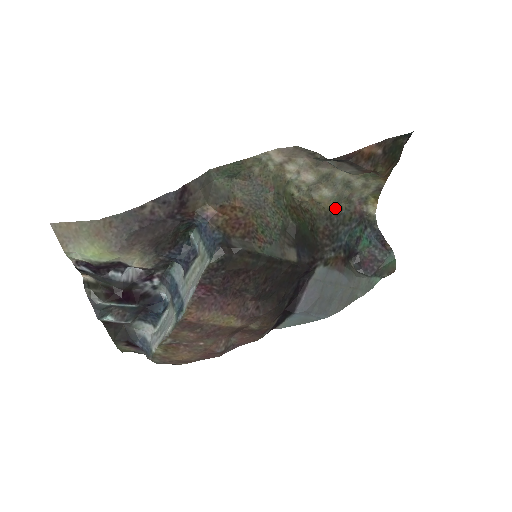
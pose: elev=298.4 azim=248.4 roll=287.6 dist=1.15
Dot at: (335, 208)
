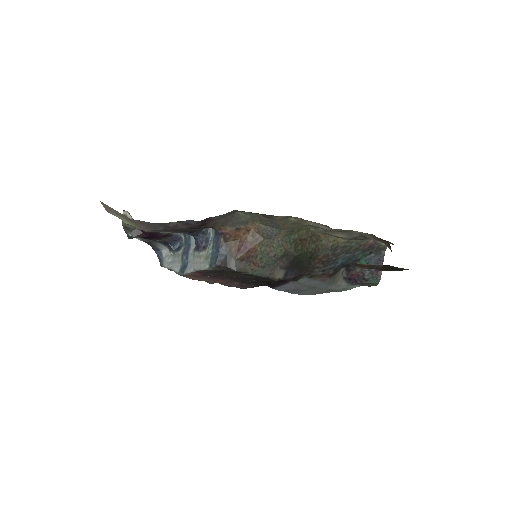
Dot at: (345, 242)
